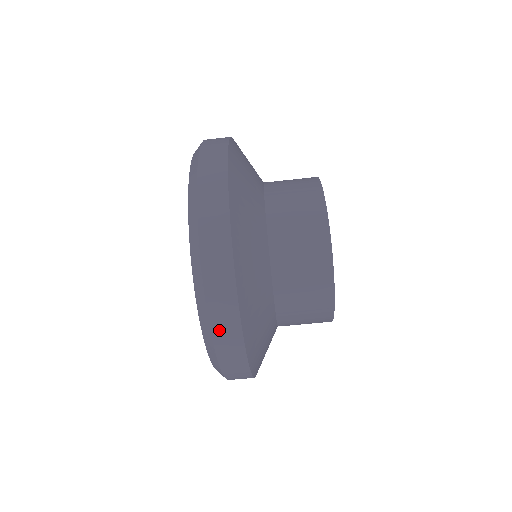
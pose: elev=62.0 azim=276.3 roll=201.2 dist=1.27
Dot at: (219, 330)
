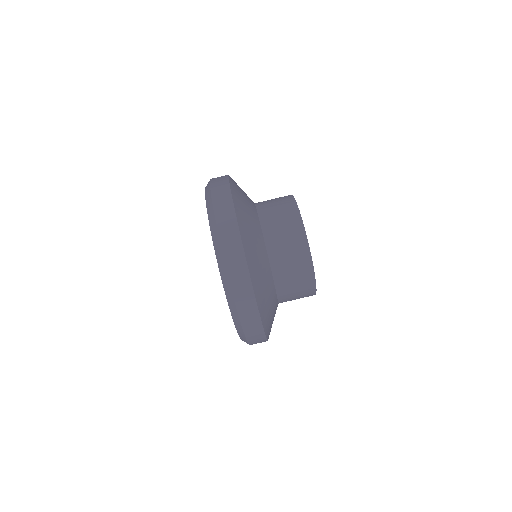
Dot at: (220, 216)
